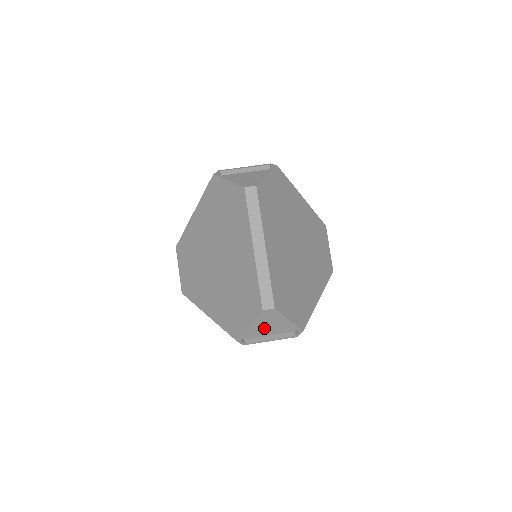
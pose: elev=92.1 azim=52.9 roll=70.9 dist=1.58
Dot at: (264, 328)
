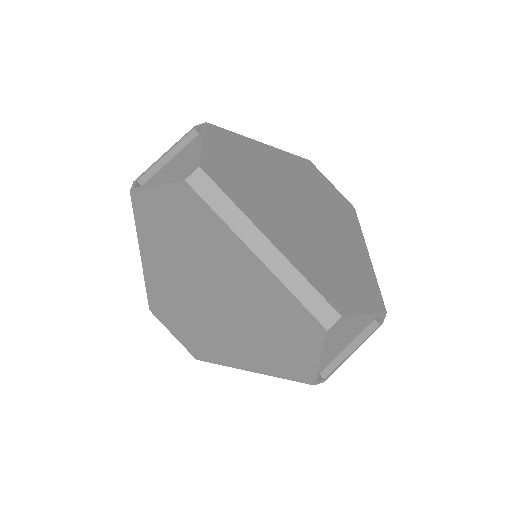
Dot at: (336, 345)
